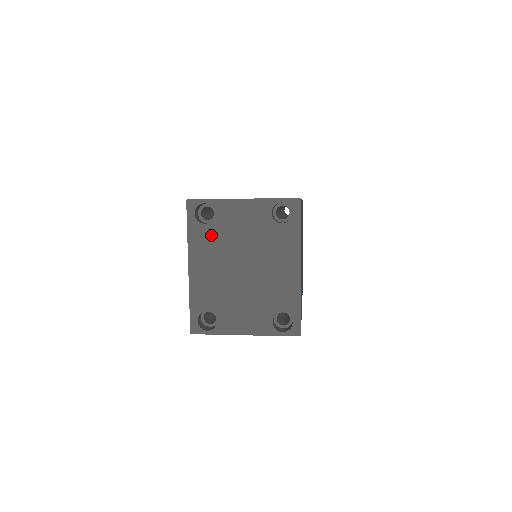
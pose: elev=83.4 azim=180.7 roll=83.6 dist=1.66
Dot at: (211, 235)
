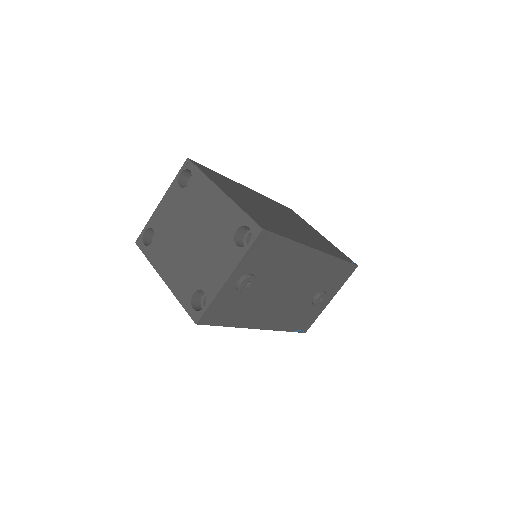
Dot at: (160, 243)
